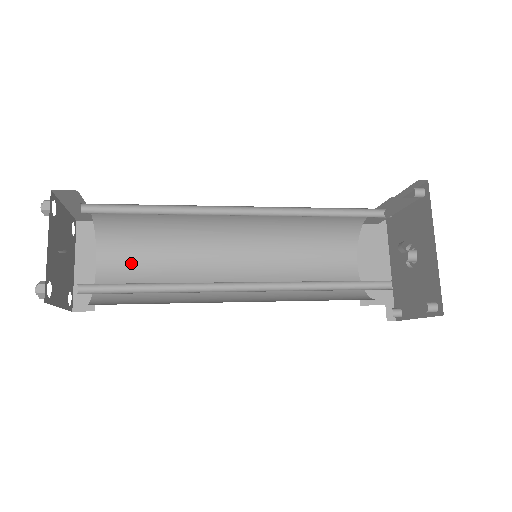
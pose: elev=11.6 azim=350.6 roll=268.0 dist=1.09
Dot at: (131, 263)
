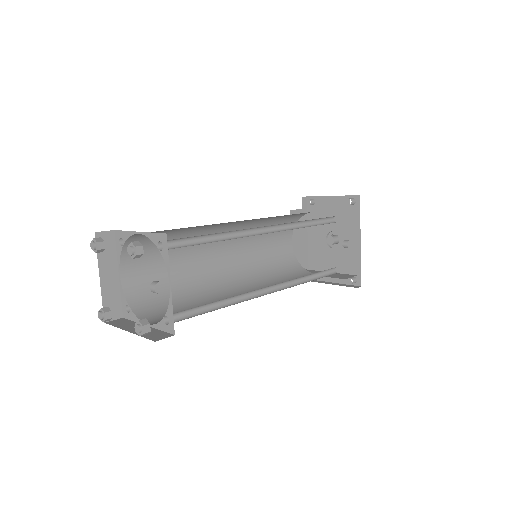
Dot at: (148, 268)
